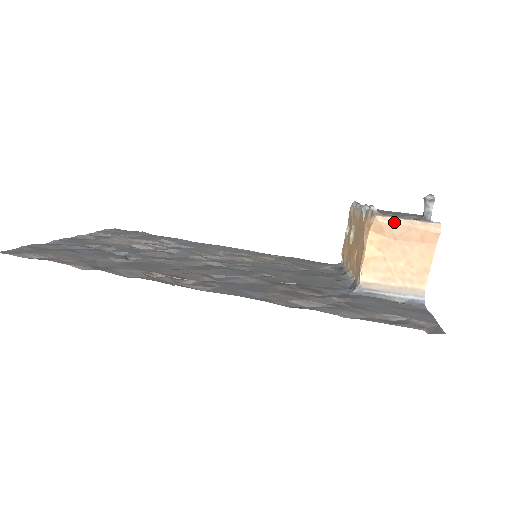
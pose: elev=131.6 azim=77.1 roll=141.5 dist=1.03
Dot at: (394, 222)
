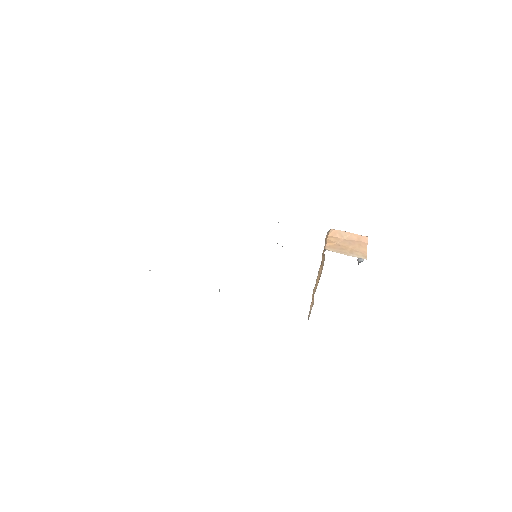
Dot at: (341, 231)
